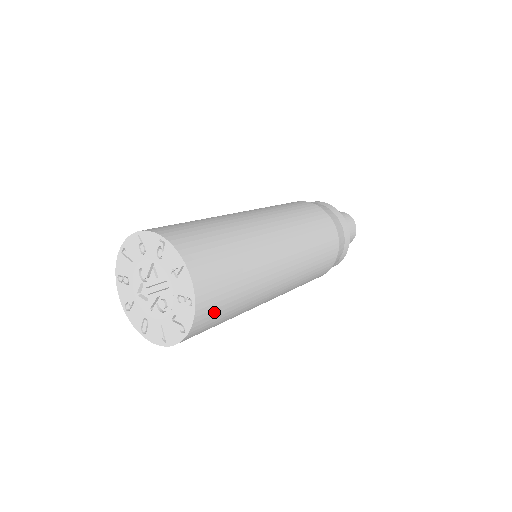
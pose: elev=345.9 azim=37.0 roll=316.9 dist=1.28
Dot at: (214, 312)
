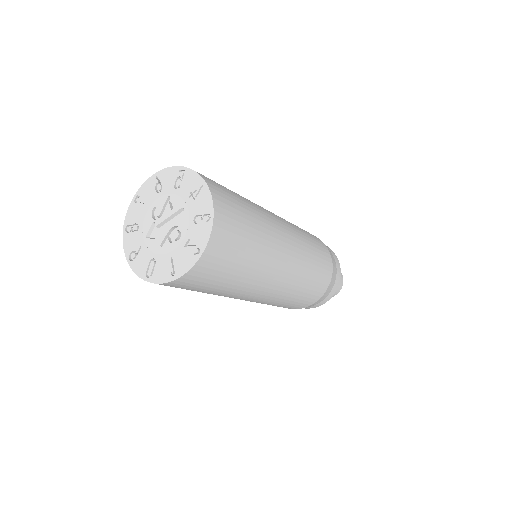
Dot at: (228, 243)
